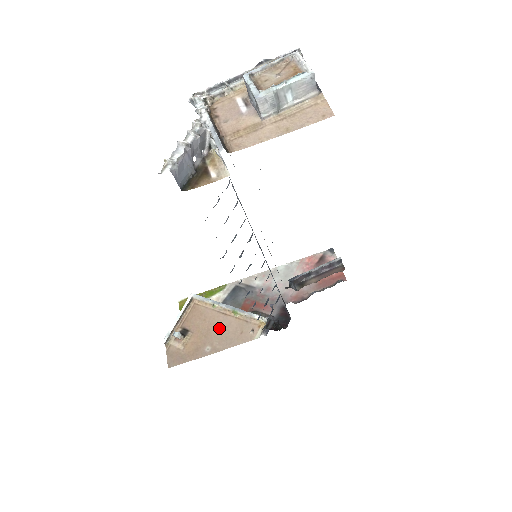
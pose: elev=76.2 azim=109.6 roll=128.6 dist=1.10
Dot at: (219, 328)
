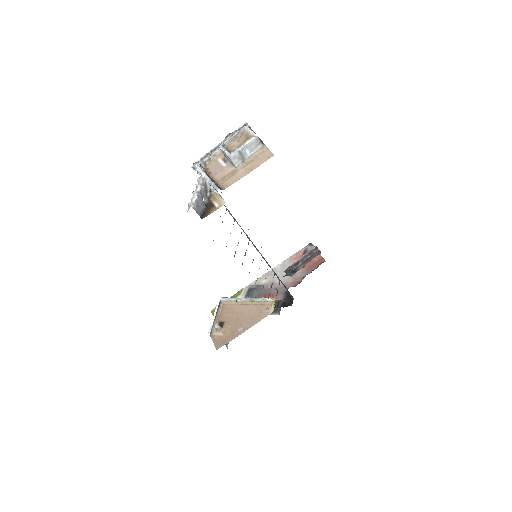
Dot at: (244, 314)
